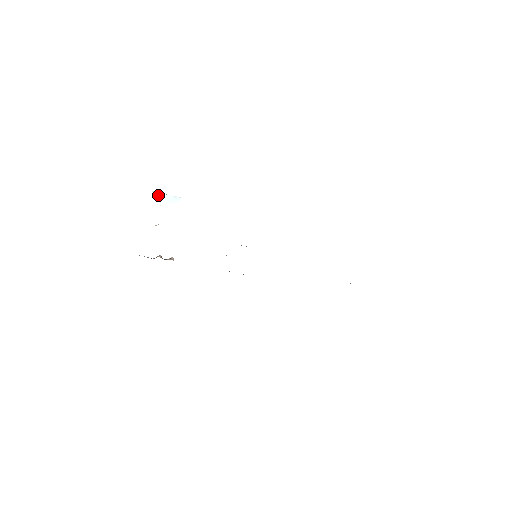
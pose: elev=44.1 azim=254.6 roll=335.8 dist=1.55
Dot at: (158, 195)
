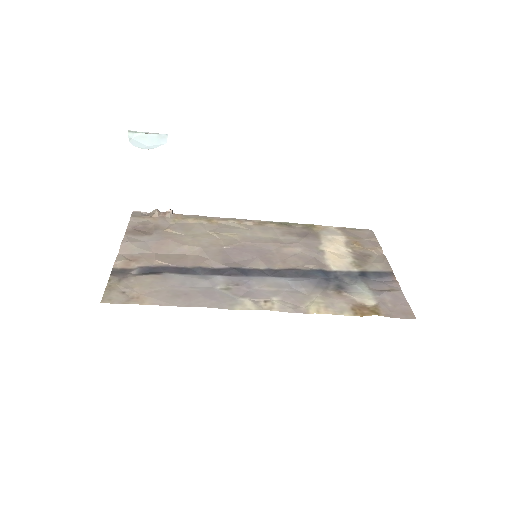
Dot at: (137, 136)
